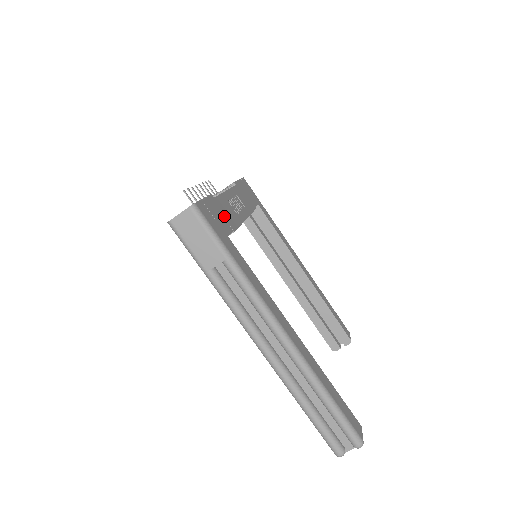
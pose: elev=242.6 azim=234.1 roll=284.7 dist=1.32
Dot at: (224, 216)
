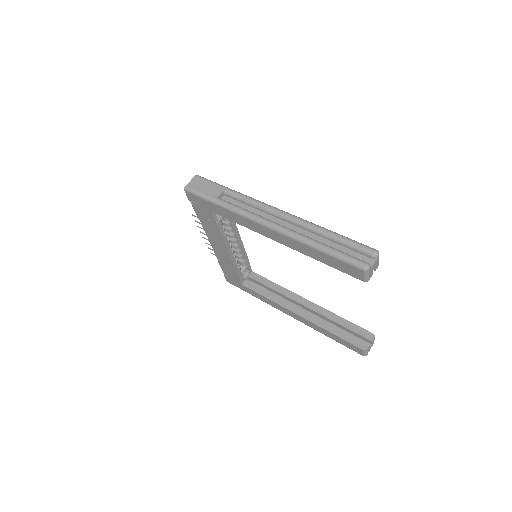
Dot at: occluded
